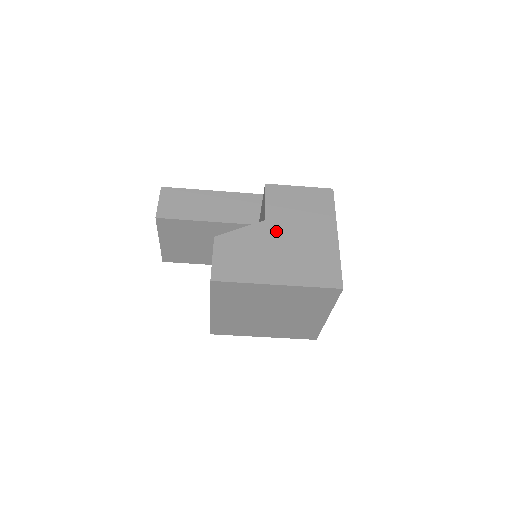
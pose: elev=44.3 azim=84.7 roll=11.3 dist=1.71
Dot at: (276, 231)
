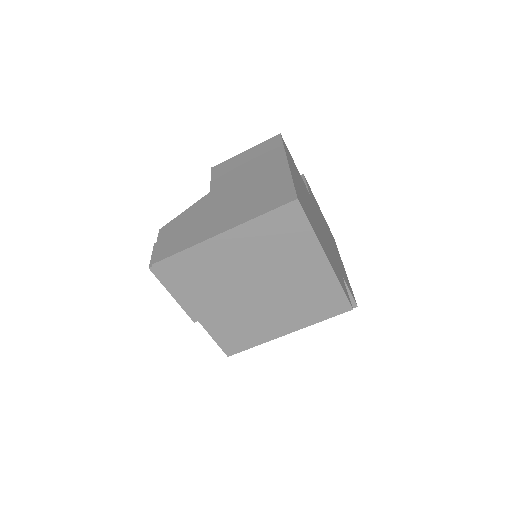
Dot at: (221, 194)
